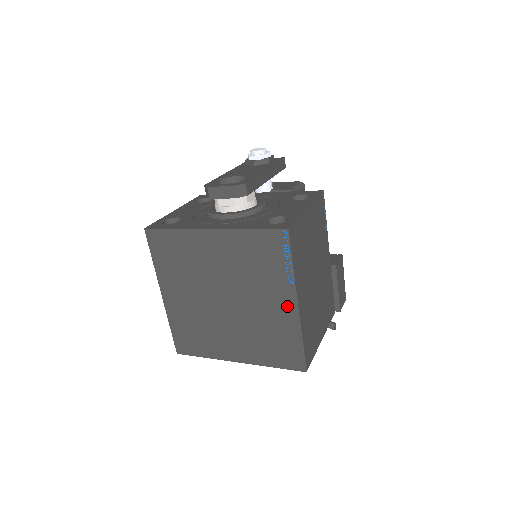
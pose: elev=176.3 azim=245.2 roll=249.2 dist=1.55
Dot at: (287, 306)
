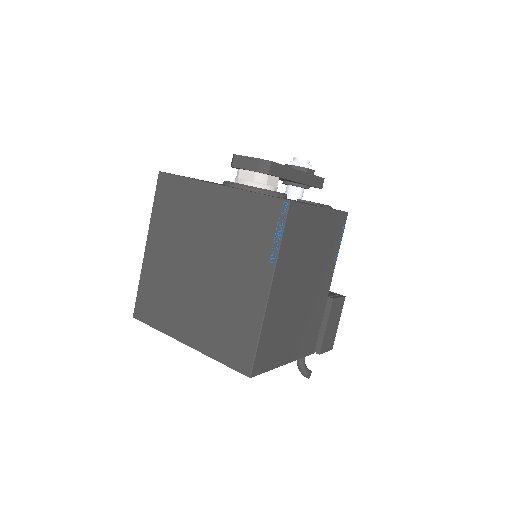
Dot at: (258, 289)
